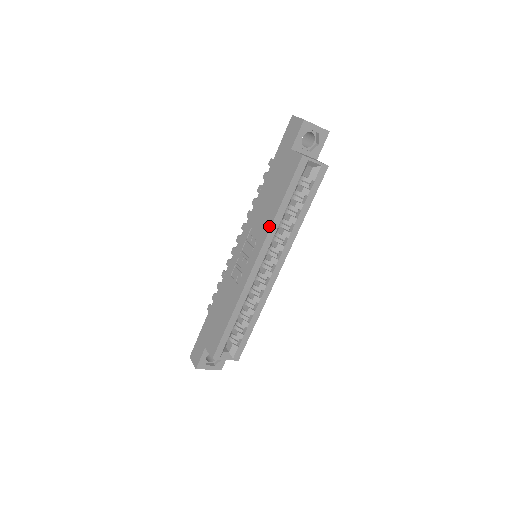
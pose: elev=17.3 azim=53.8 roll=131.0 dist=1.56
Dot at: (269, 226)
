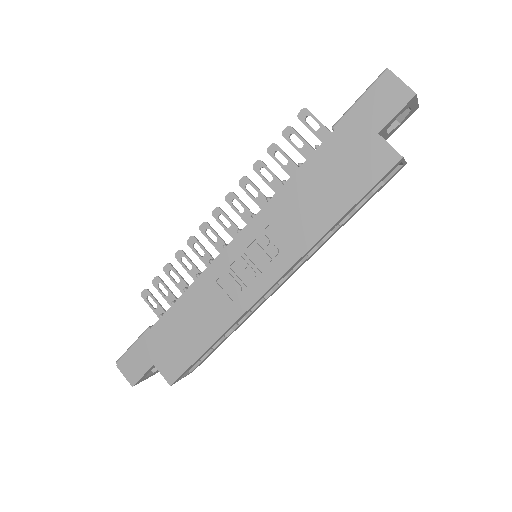
Dot at: (312, 241)
